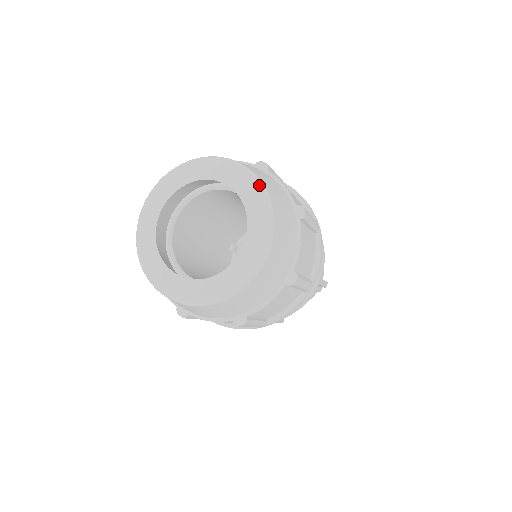
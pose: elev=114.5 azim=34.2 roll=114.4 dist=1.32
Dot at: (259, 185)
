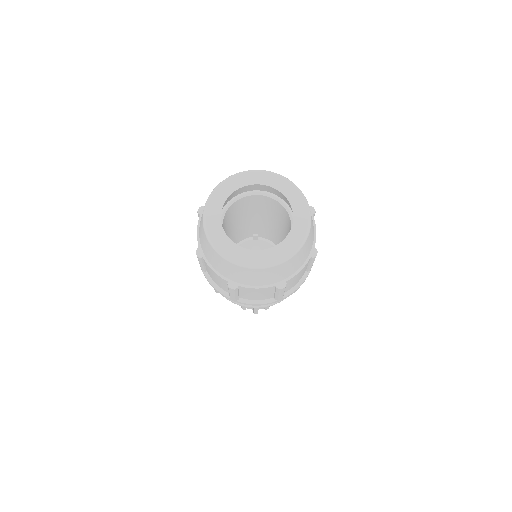
Dot at: (262, 171)
